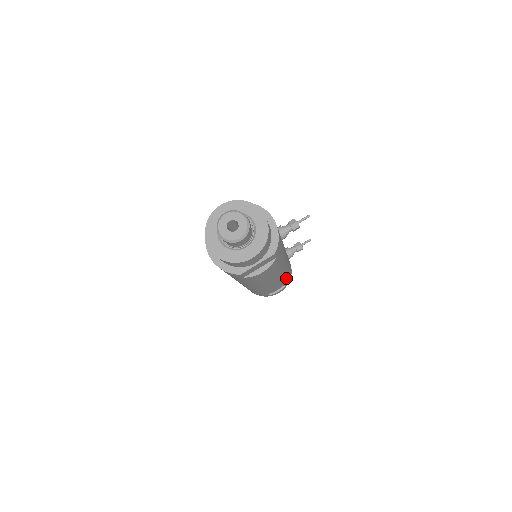
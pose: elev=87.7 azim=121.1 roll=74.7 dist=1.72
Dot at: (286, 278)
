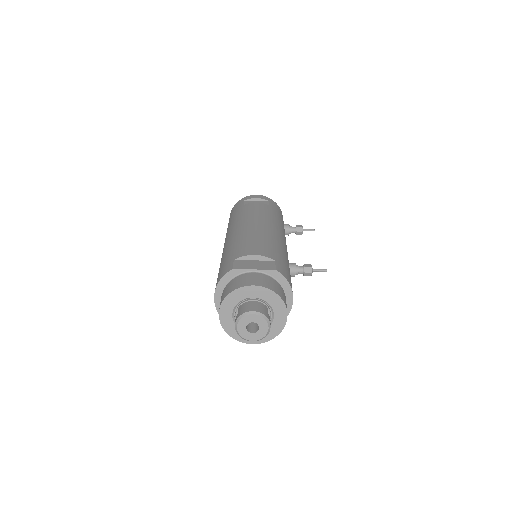
Dot at: occluded
